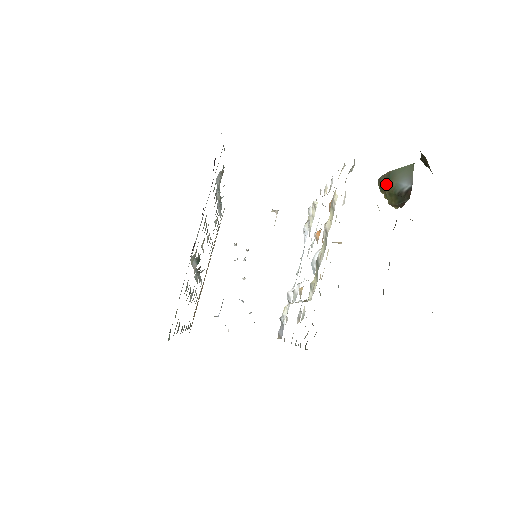
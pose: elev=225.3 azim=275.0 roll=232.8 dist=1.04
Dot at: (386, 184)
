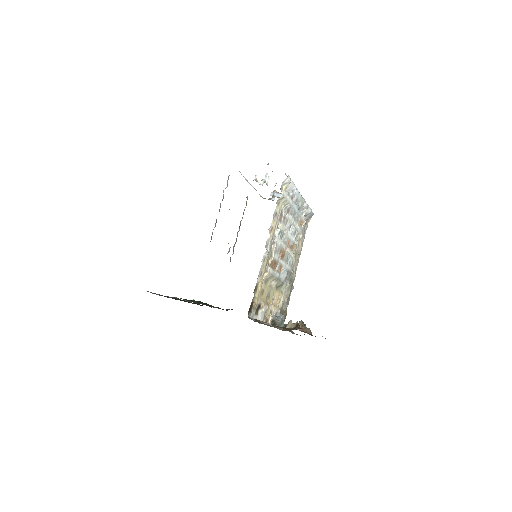
Dot at: occluded
